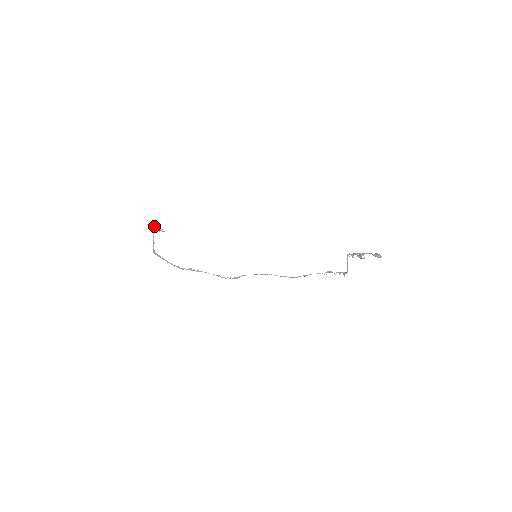
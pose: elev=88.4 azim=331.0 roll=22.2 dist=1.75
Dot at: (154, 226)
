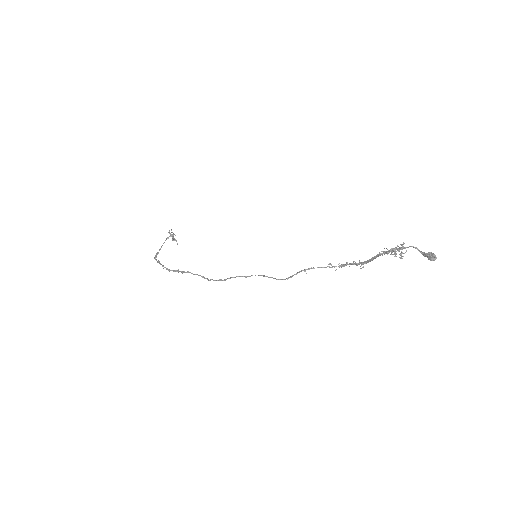
Dot at: (169, 230)
